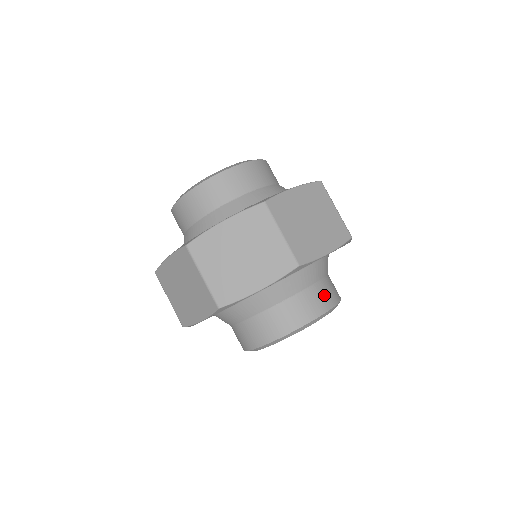
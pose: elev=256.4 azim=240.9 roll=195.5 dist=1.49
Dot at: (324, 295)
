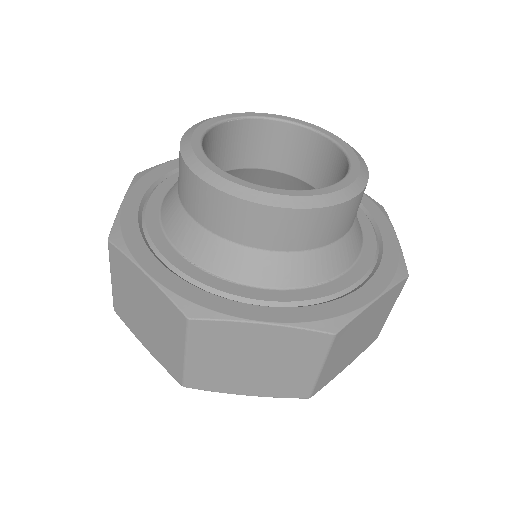
Dot at: occluded
